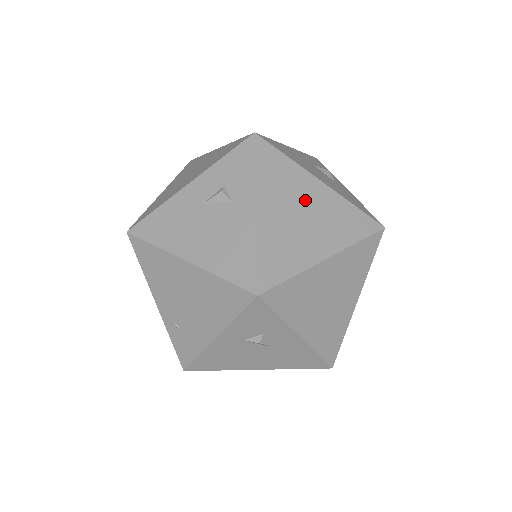
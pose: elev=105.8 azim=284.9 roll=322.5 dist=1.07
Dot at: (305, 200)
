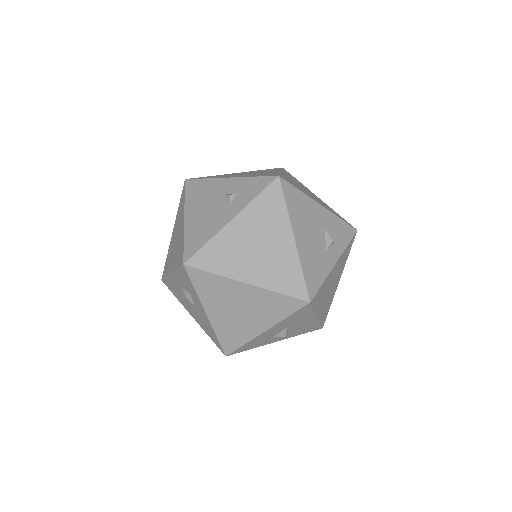
Dot at: (270, 240)
